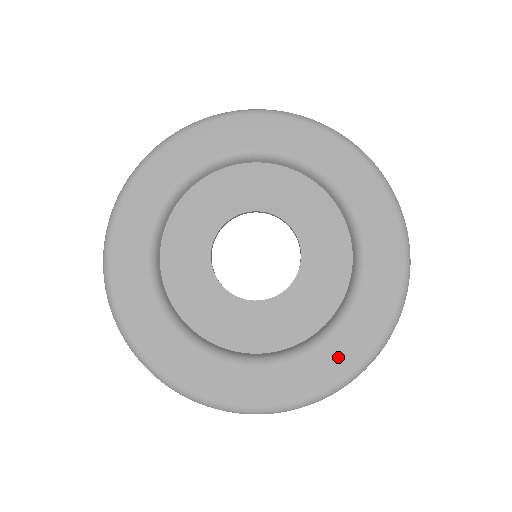
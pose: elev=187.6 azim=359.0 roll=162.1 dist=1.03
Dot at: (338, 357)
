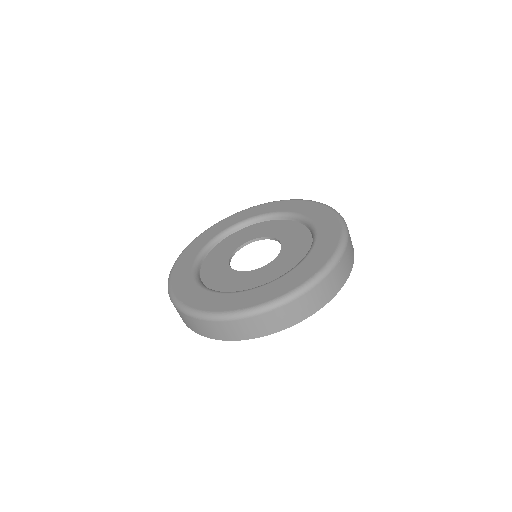
Dot at: (329, 227)
